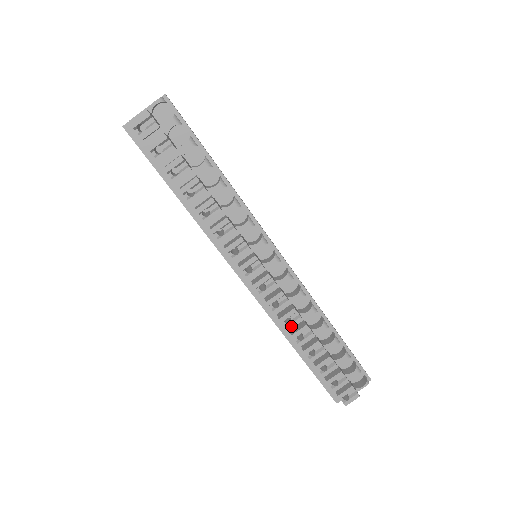
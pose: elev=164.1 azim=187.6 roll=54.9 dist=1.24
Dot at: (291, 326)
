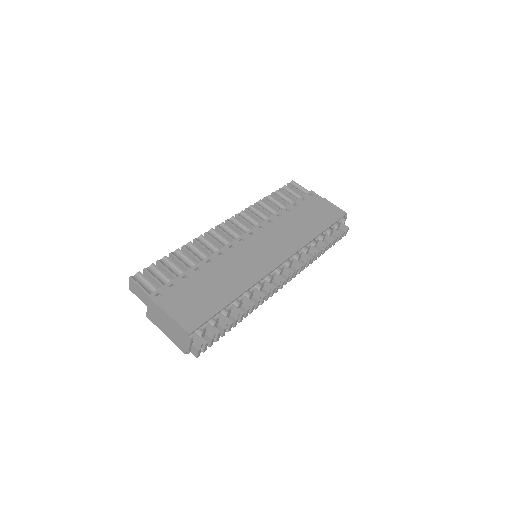
Dot at: (308, 265)
